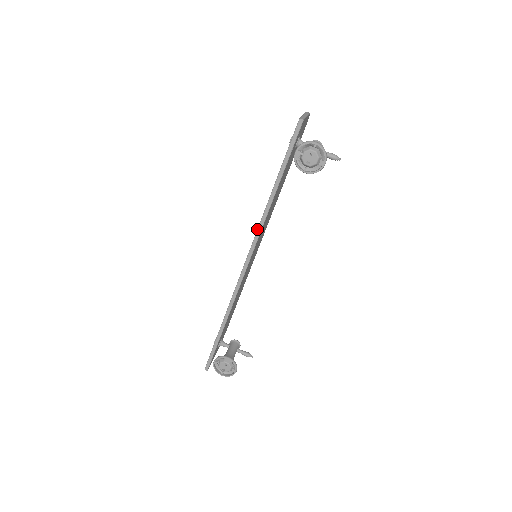
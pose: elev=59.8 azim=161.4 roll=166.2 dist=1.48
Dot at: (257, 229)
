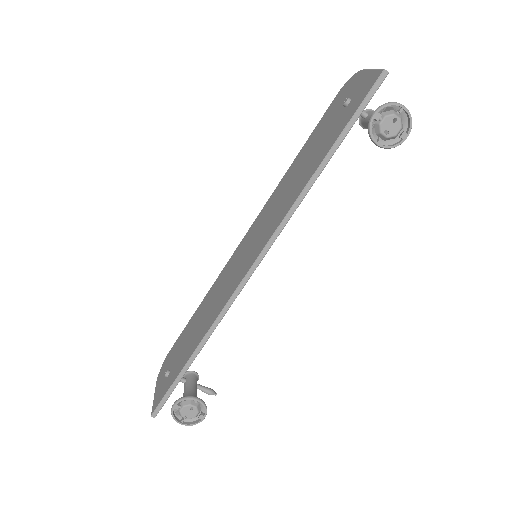
Dot at: (284, 217)
